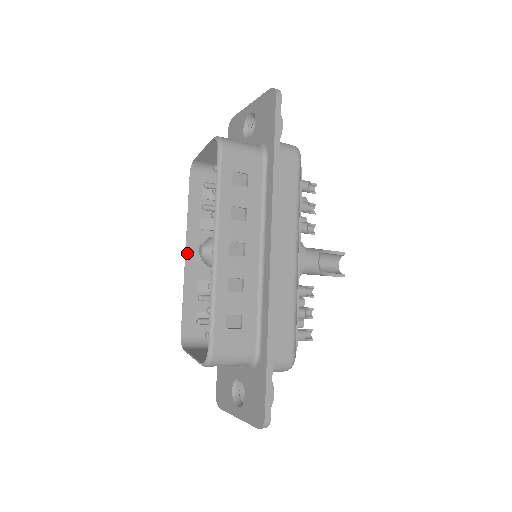
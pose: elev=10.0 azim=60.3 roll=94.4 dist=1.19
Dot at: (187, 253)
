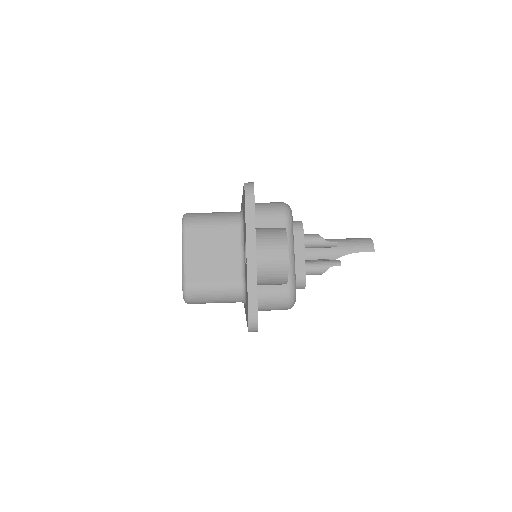
Dot at: occluded
